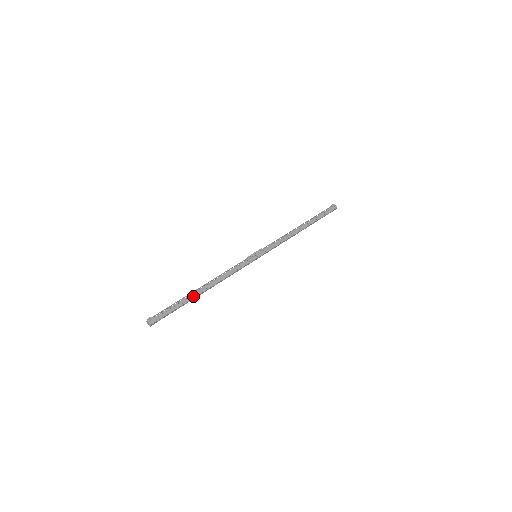
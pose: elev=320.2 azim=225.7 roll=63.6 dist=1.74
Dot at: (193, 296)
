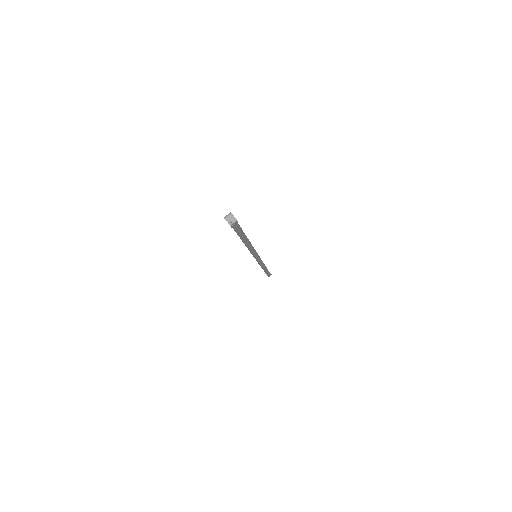
Dot at: (246, 236)
